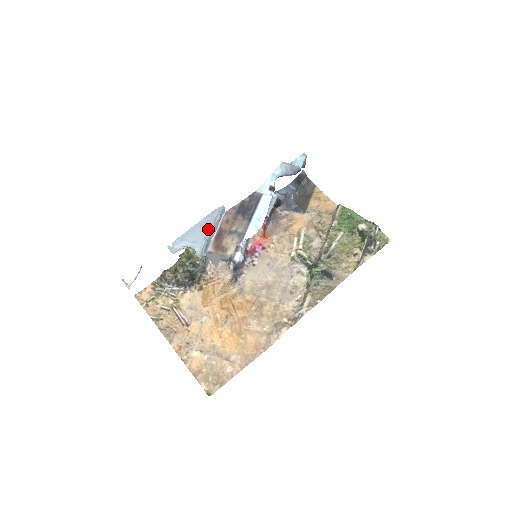
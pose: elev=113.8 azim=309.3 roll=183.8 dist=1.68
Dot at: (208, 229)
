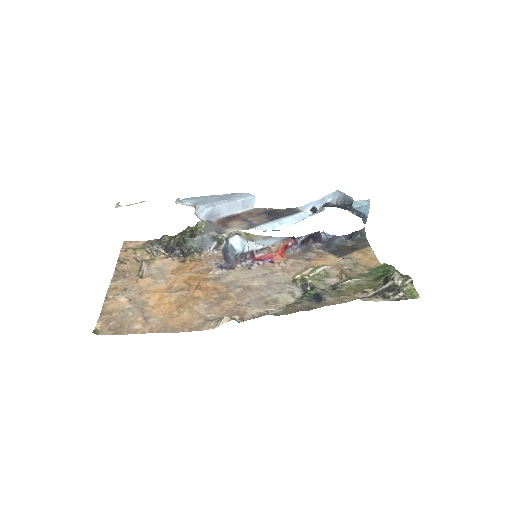
Dot at: (223, 199)
